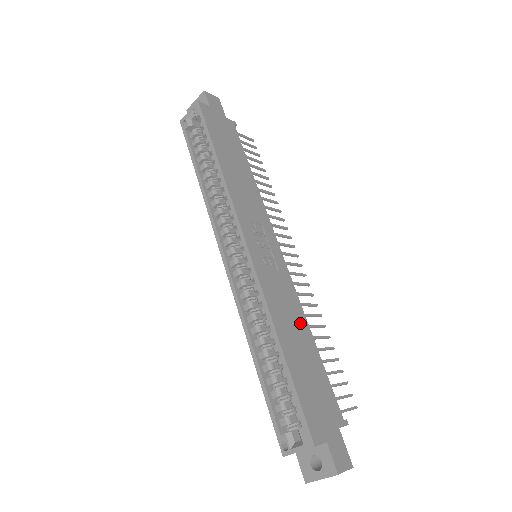
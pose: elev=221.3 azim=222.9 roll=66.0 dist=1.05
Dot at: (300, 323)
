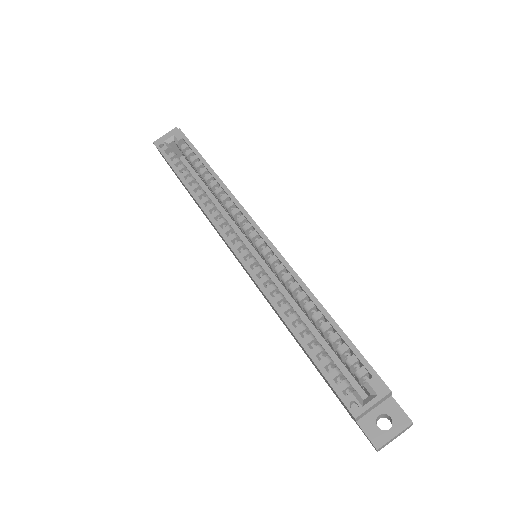
Dot at: occluded
